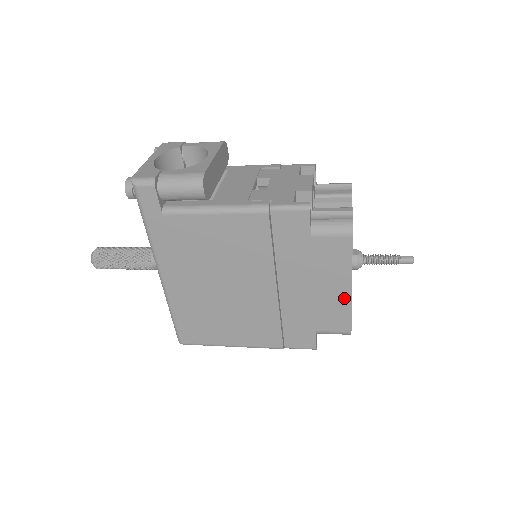
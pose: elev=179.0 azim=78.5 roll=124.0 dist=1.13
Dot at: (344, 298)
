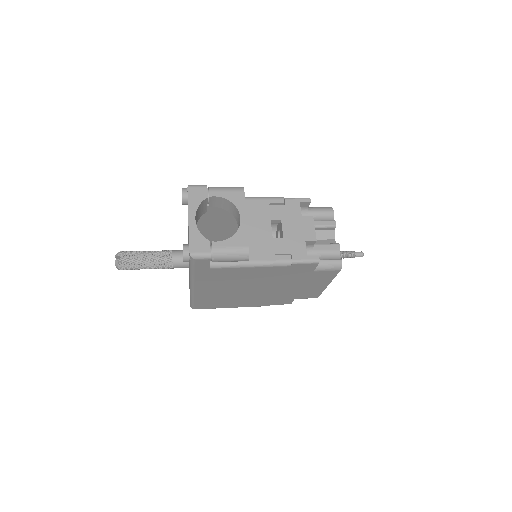
Dot at: (321, 288)
